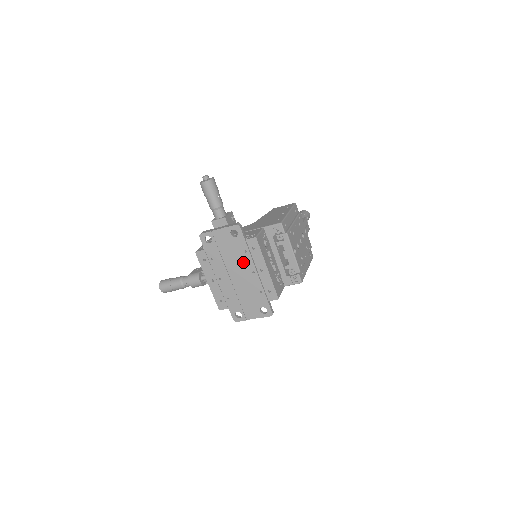
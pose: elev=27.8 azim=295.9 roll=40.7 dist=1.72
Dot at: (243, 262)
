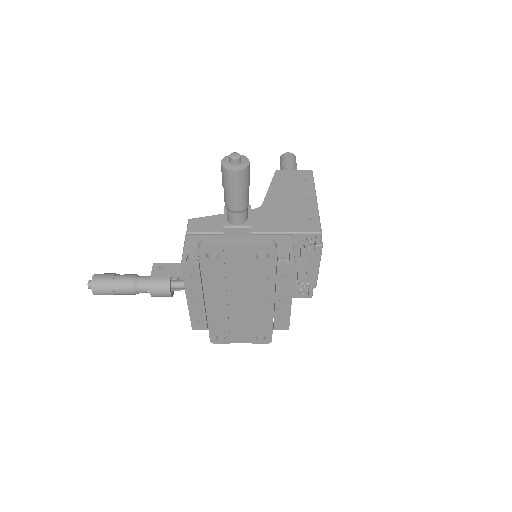
Dot at: (258, 289)
